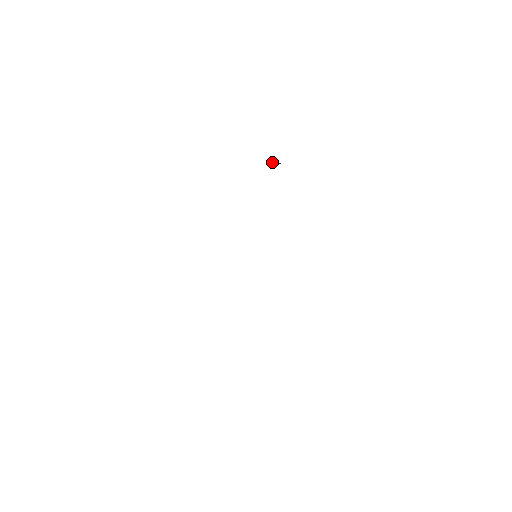
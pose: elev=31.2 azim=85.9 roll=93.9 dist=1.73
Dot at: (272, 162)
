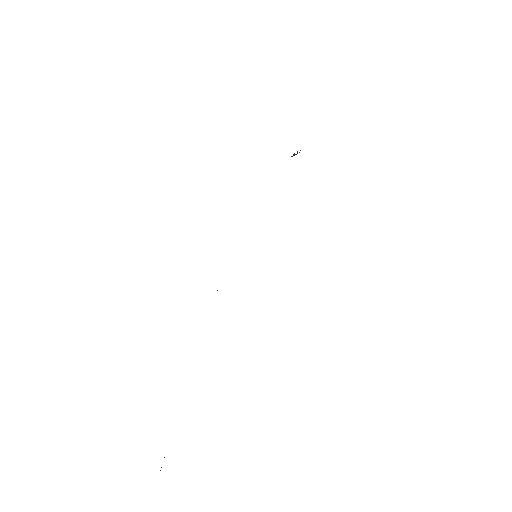
Dot at: occluded
